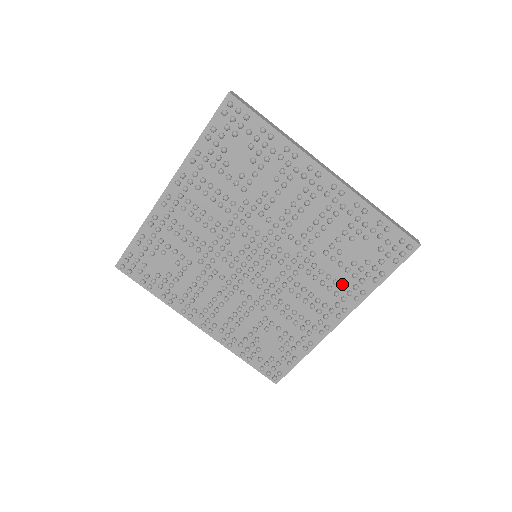
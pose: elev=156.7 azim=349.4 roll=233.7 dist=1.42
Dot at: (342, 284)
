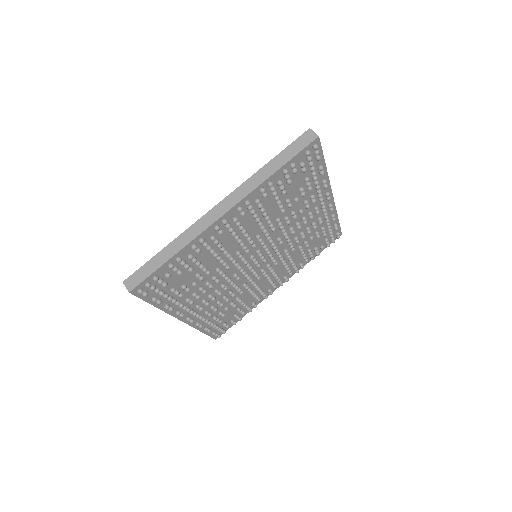
Dot at: occluded
